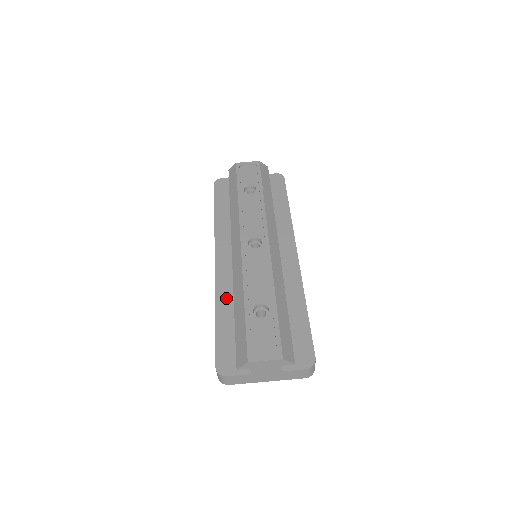
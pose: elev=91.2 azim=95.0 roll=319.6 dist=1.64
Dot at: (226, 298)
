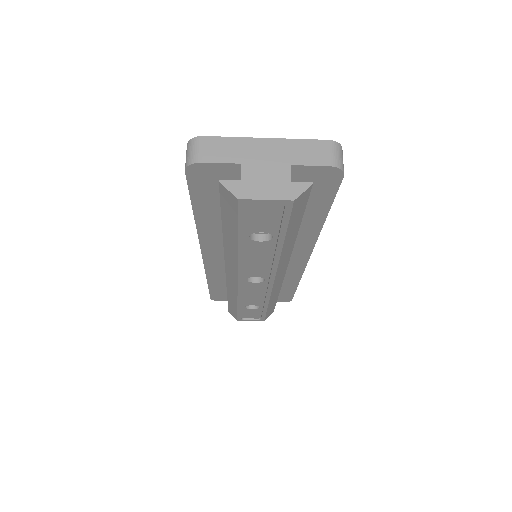
Dot at: (218, 277)
